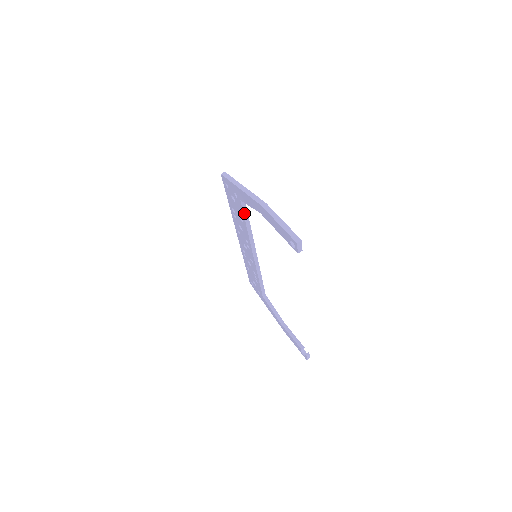
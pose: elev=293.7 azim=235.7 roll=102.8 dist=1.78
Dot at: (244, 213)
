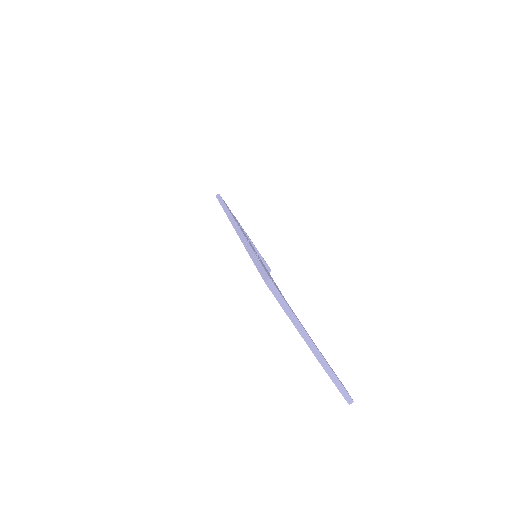
Dot at: occluded
